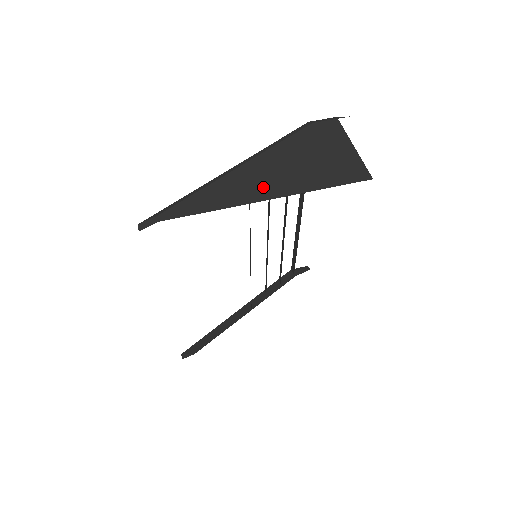
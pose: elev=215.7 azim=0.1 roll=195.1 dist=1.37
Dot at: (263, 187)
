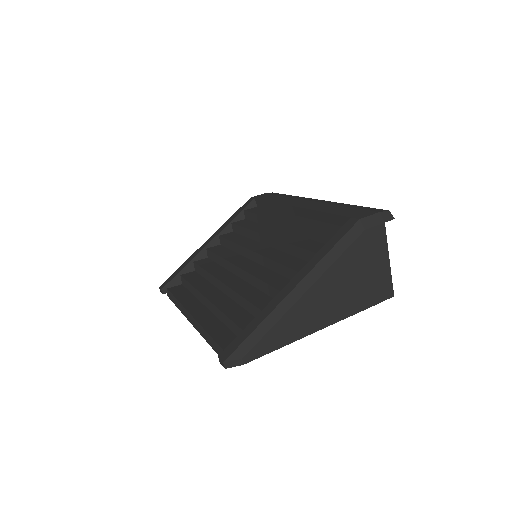
Dot at: (320, 316)
